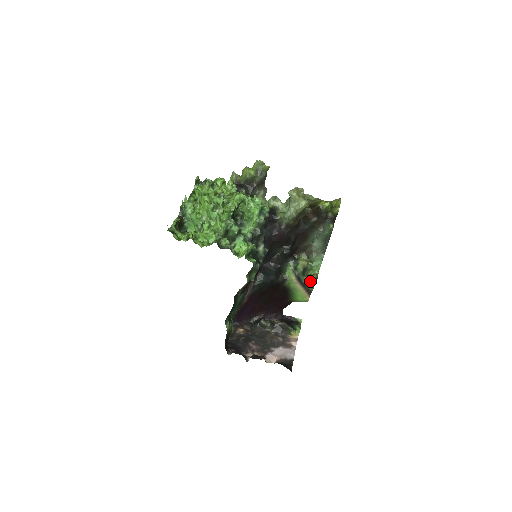
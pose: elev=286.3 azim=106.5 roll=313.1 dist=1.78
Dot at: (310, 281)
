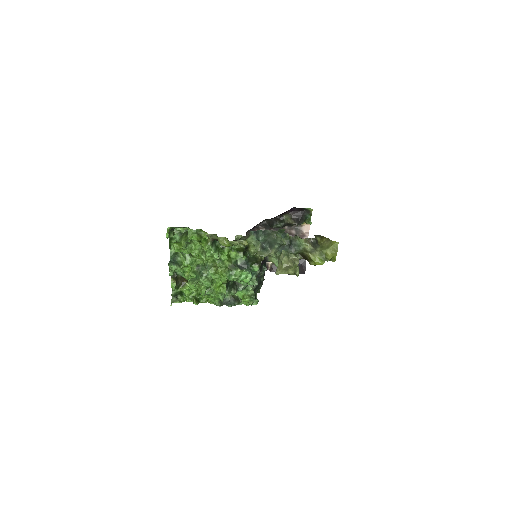
Dot at: occluded
